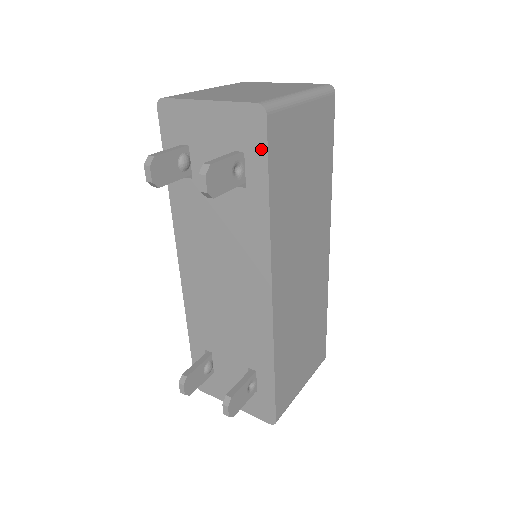
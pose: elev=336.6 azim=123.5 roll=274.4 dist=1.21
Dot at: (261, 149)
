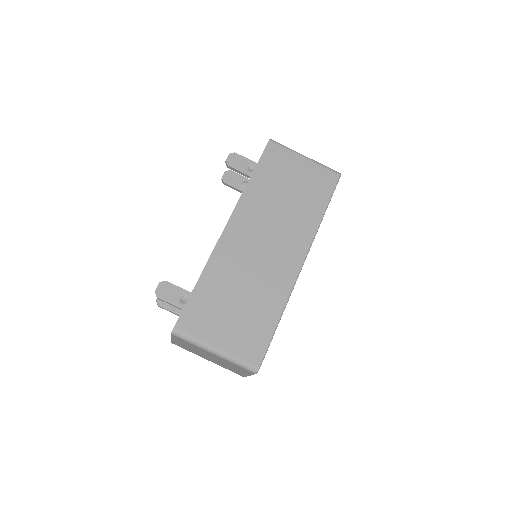
Dot at: (261, 156)
